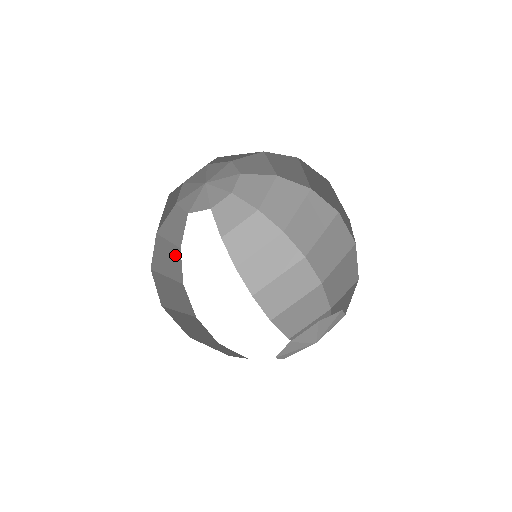
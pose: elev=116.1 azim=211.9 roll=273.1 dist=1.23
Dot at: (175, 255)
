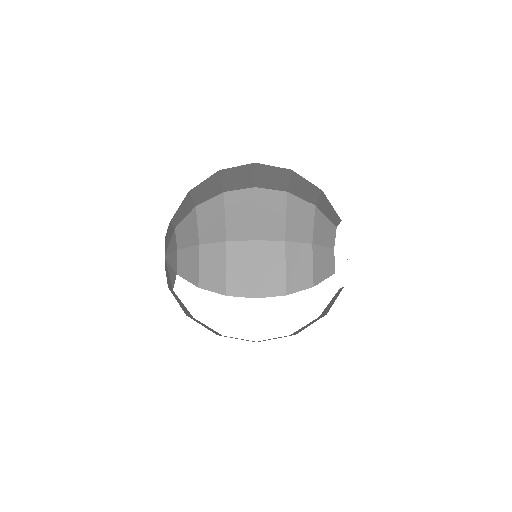
Dot at: occluded
